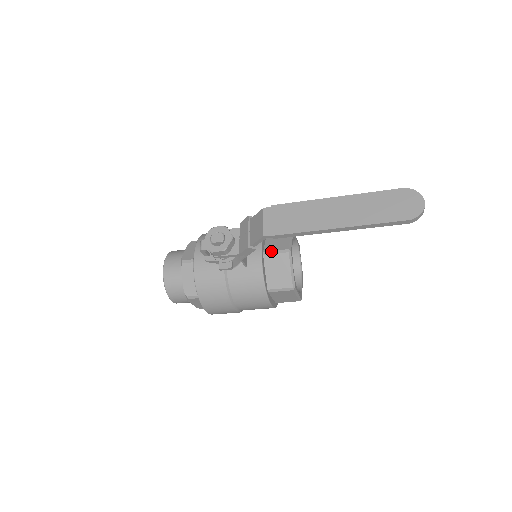
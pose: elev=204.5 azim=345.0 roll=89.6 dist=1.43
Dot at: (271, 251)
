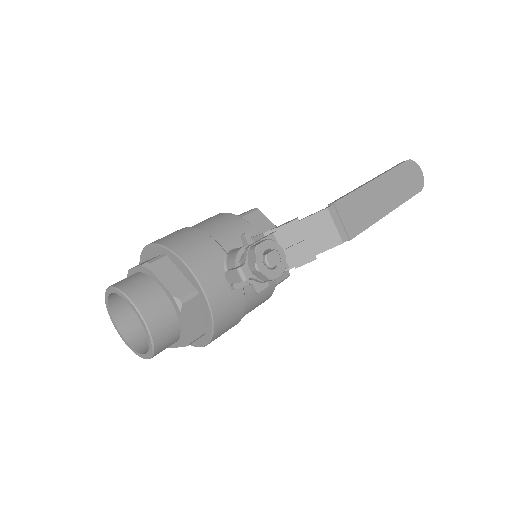
Dot at: occluded
